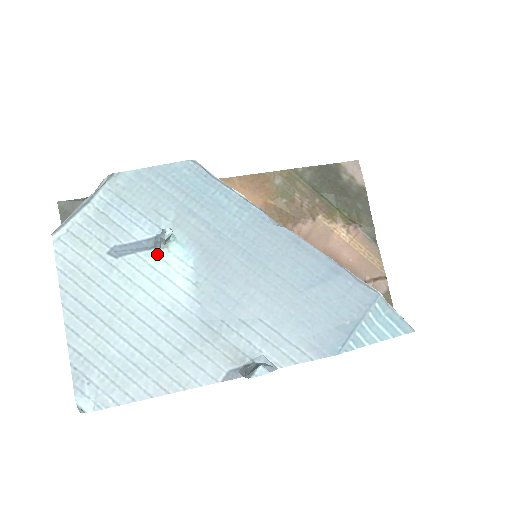
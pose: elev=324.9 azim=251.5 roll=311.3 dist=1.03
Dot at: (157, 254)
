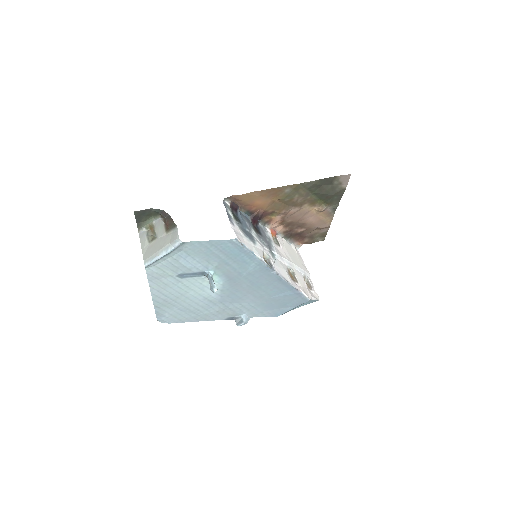
Dot at: (204, 279)
